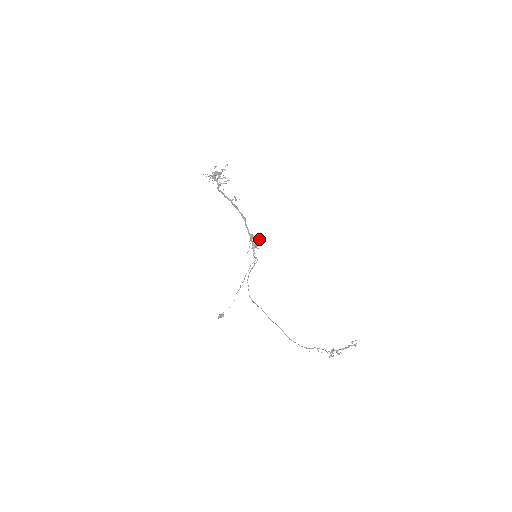
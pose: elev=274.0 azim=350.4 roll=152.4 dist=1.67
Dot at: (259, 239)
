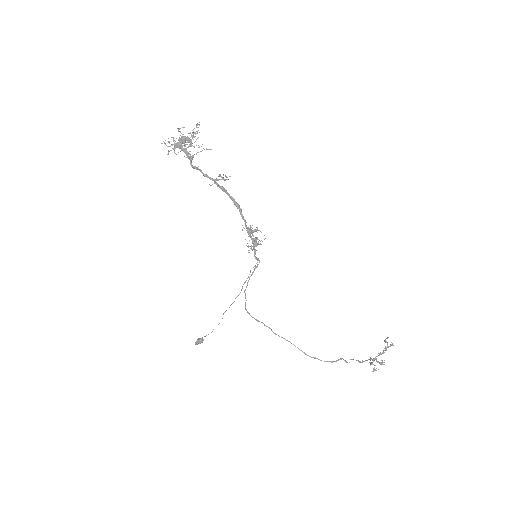
Dot at: (261, 232)
